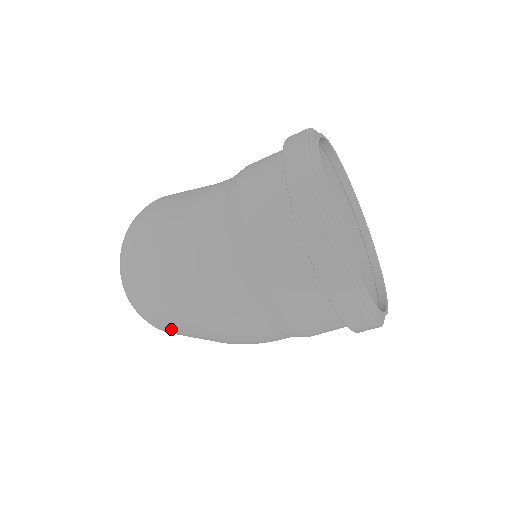
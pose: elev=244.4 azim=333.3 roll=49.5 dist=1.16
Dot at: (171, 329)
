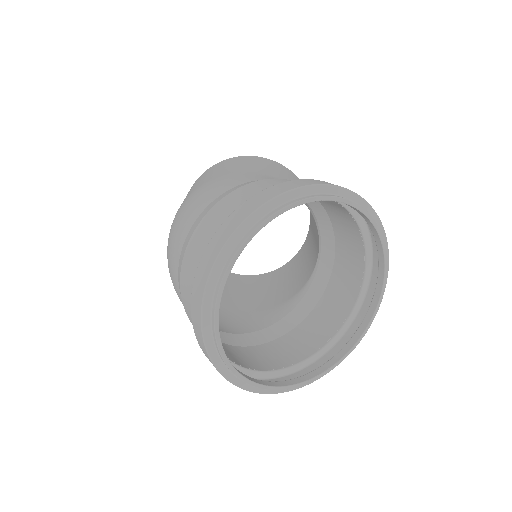
Dot at: occluded
